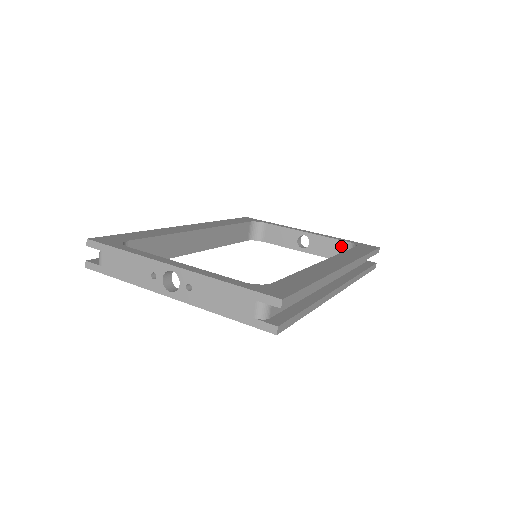
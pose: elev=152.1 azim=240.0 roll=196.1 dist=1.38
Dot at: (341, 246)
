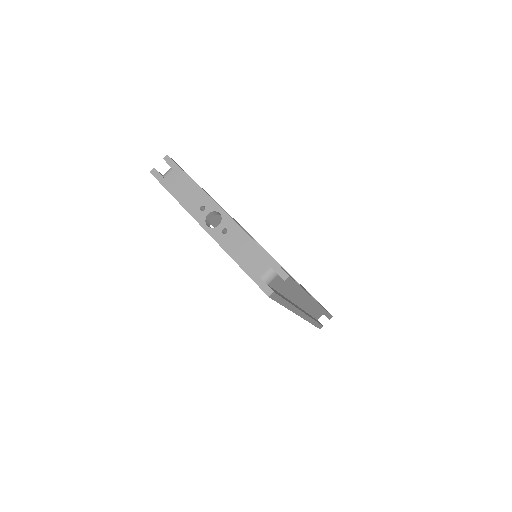
Dot at: occluded
